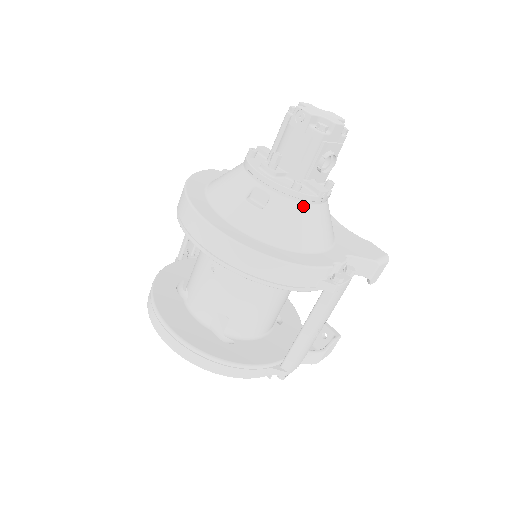
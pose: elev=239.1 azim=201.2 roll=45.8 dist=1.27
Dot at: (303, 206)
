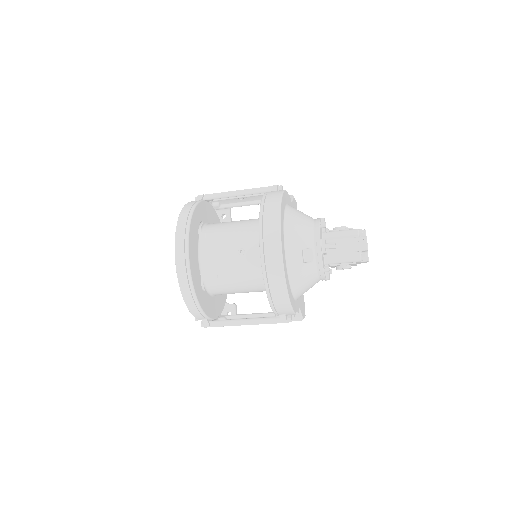
Dot at: (317, 278)
